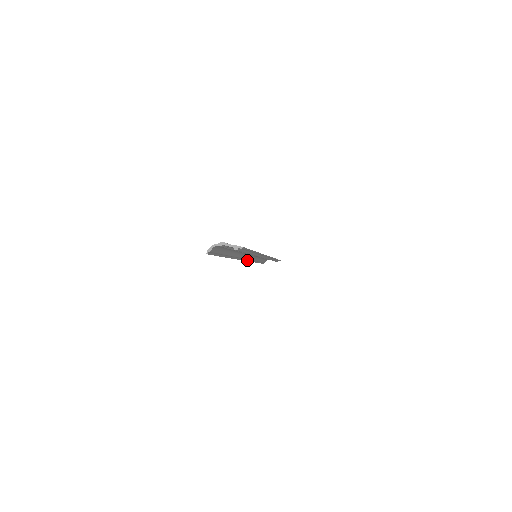
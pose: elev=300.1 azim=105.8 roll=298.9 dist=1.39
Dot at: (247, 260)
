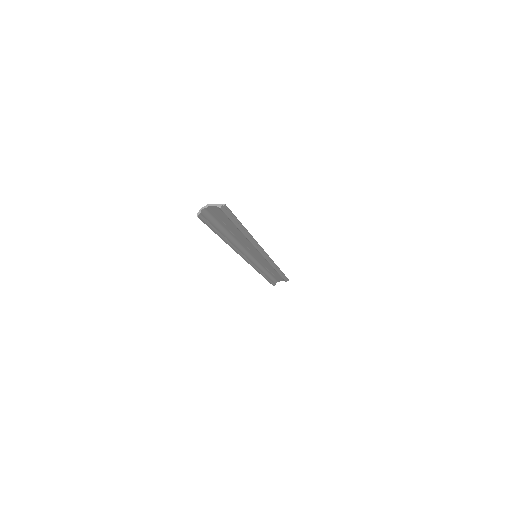
Dot at: (250, 264)
